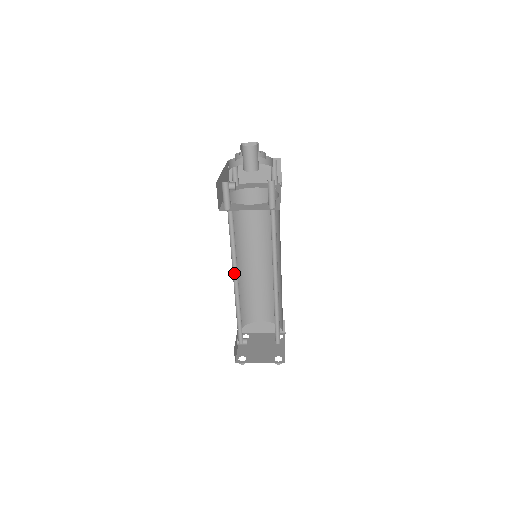
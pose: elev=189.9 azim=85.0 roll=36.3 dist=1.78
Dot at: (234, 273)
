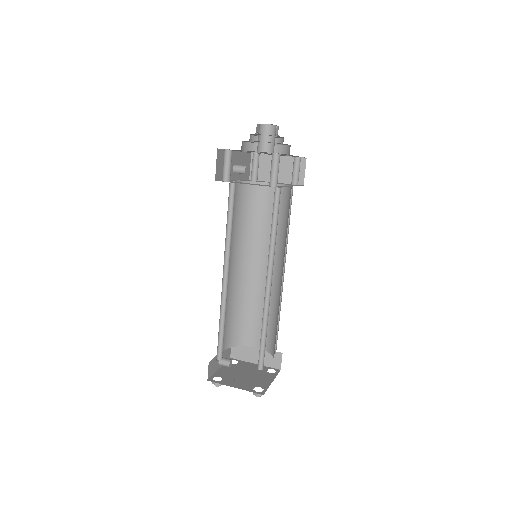
Dot at: (226, 267)
